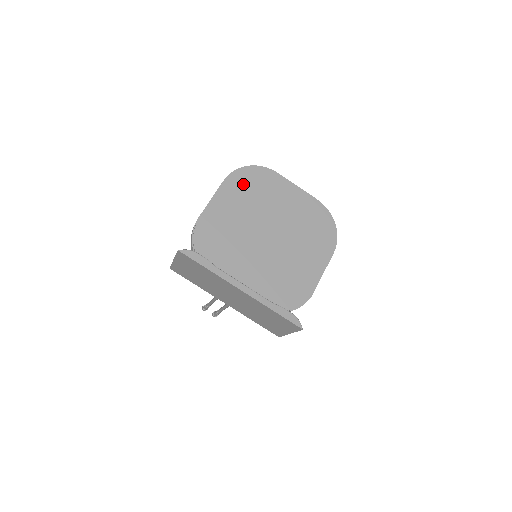
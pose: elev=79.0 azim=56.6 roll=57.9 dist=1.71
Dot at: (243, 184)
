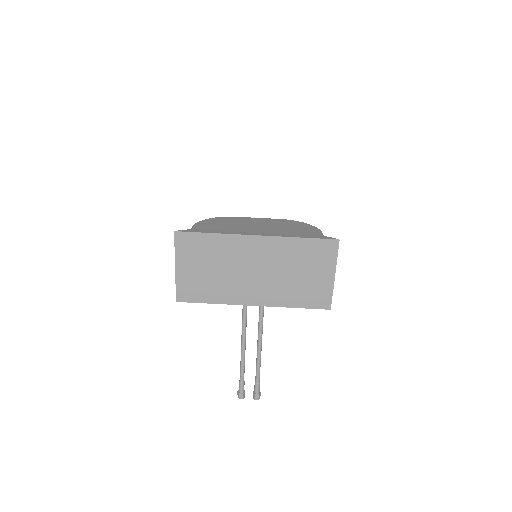
Dot at: (210, 226)
